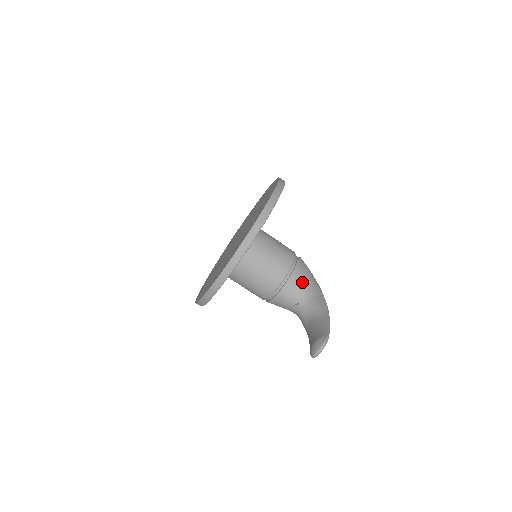
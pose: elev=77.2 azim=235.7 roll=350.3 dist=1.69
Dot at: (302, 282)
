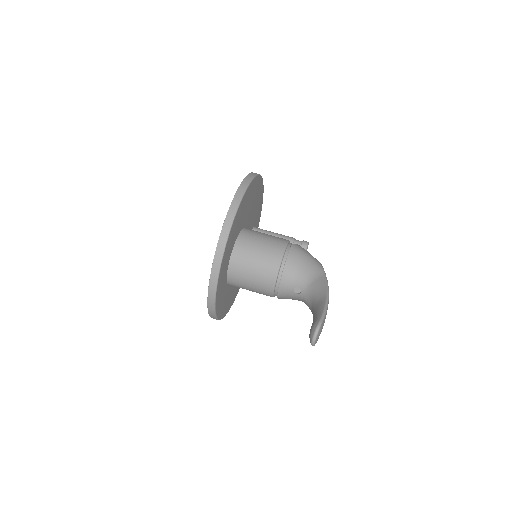
Dot at: (299, 269)
